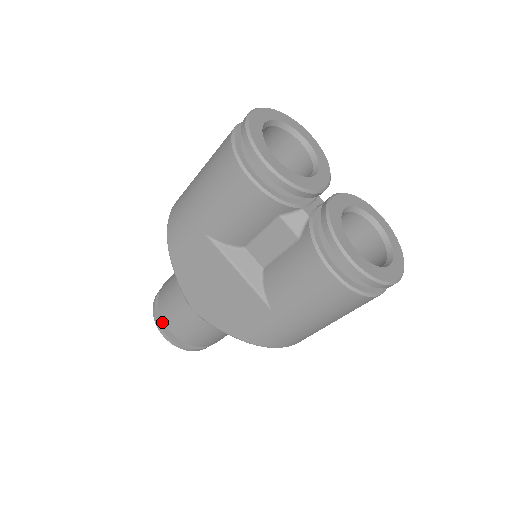
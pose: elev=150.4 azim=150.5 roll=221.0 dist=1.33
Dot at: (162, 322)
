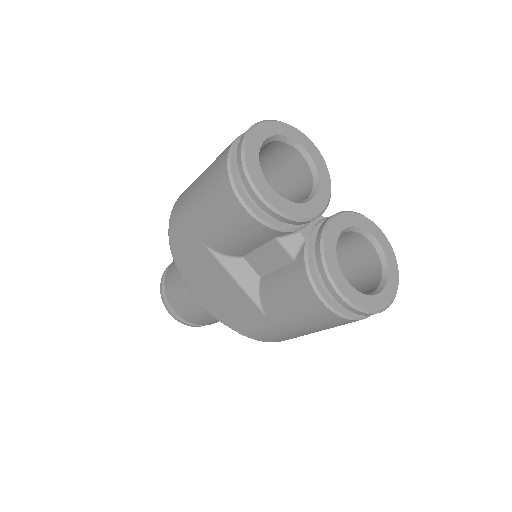
Dot at: occluded
